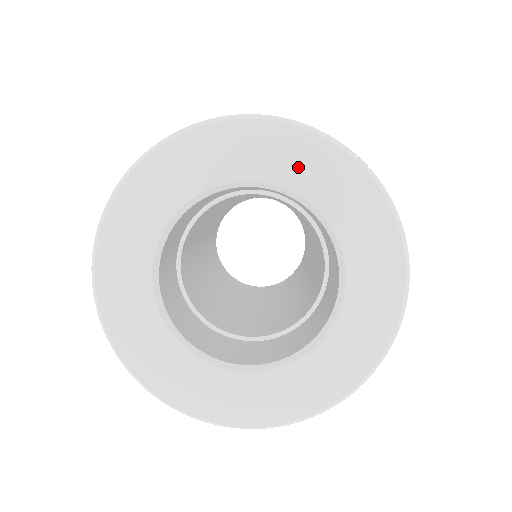
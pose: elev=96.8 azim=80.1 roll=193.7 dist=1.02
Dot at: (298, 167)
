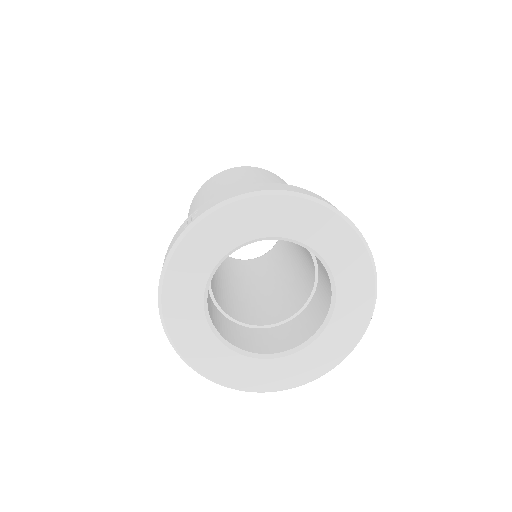
Dot at: (344, 260)
